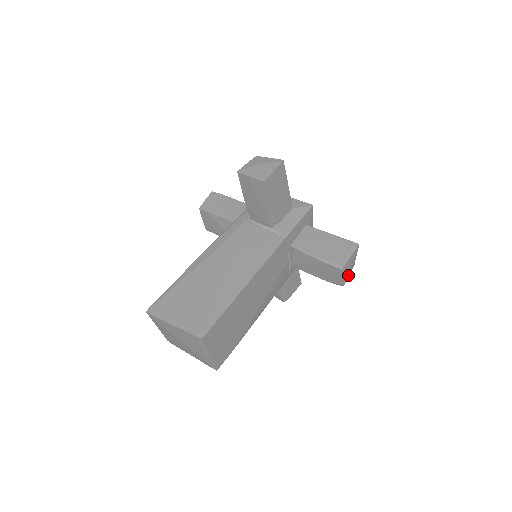
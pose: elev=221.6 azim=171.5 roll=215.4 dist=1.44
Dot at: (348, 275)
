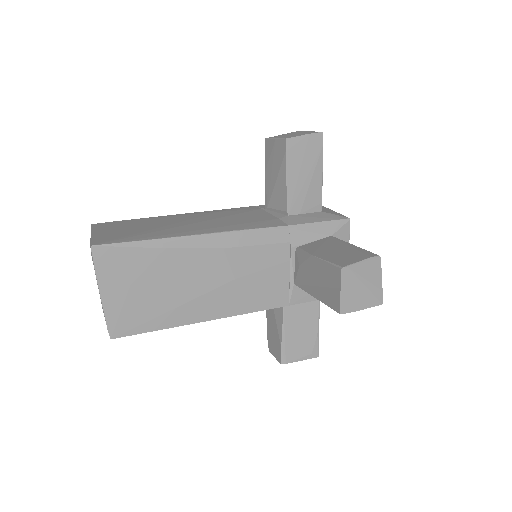
Dot at: occluded
